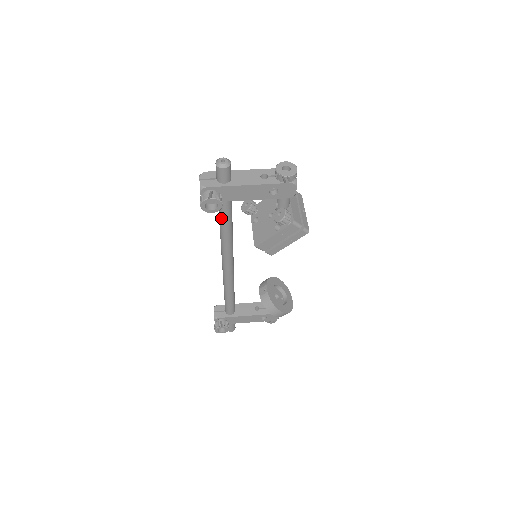
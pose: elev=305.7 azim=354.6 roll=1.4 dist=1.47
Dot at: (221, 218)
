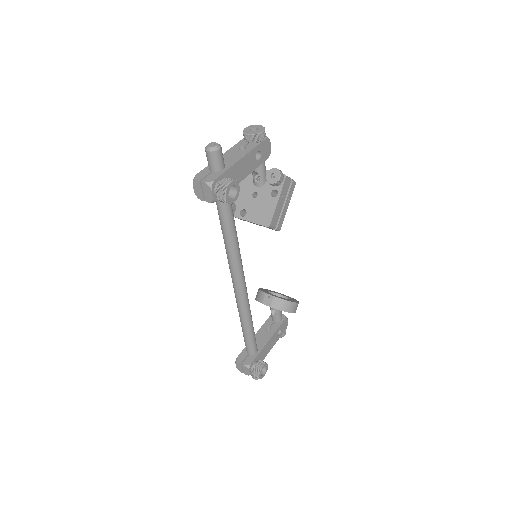
Dot at: (227, 220)
